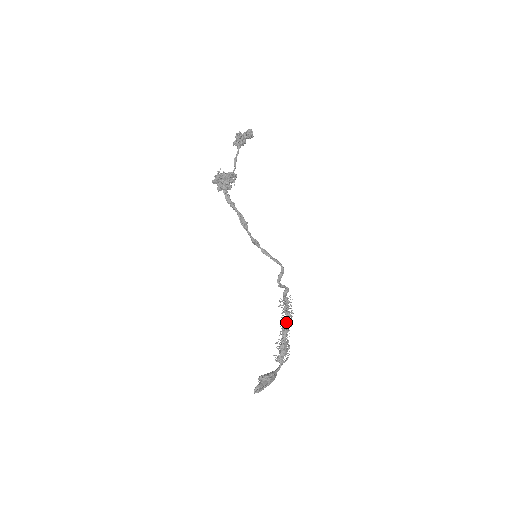
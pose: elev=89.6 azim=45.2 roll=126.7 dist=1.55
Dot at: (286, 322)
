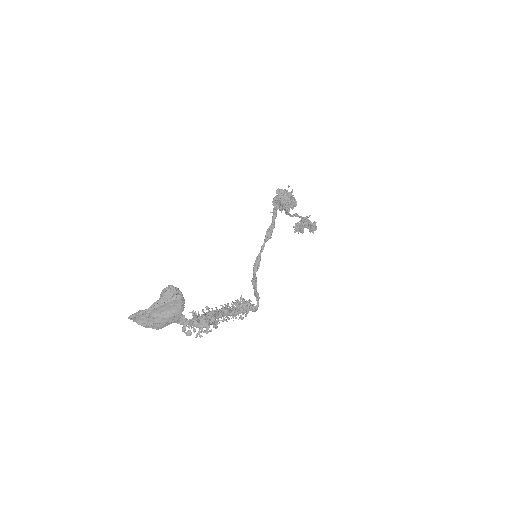
Dot at: (234, 309)
